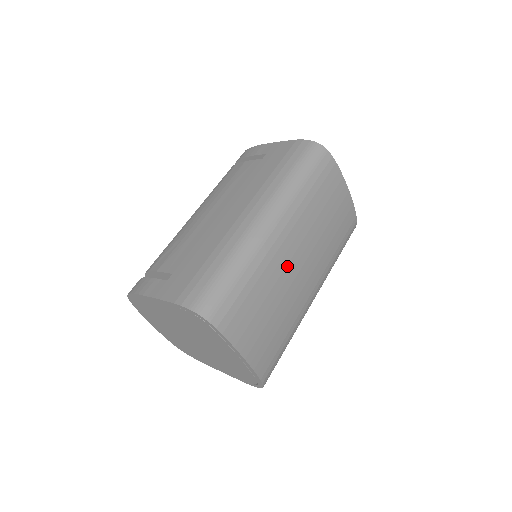
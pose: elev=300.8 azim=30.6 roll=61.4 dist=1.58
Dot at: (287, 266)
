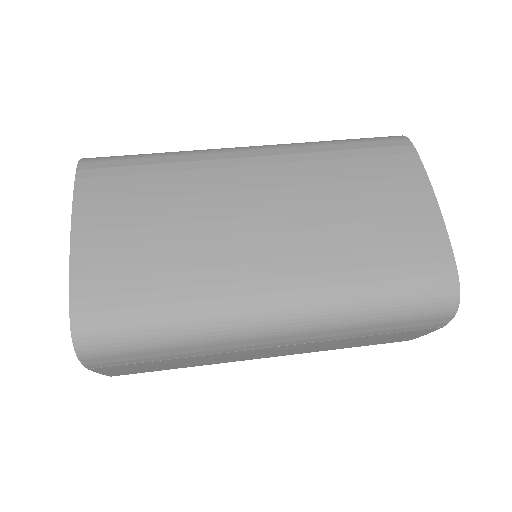
Dot at: (230, 193)
